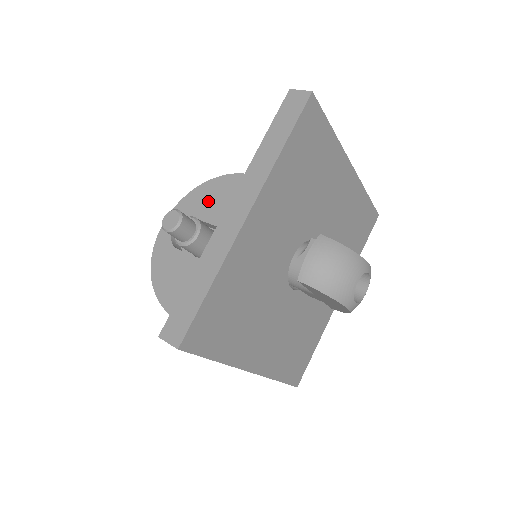
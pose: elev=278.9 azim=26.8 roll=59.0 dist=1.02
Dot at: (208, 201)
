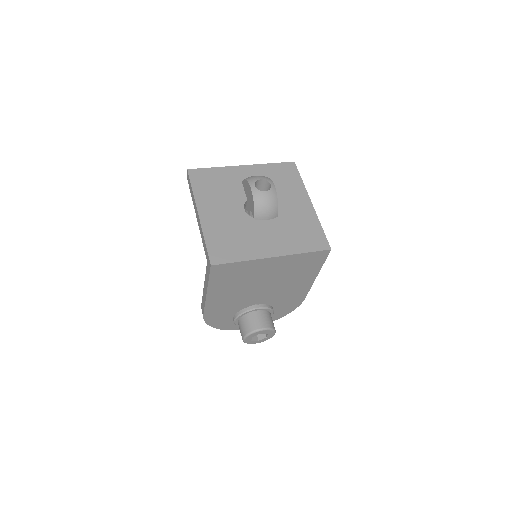
Dot at: occluded
